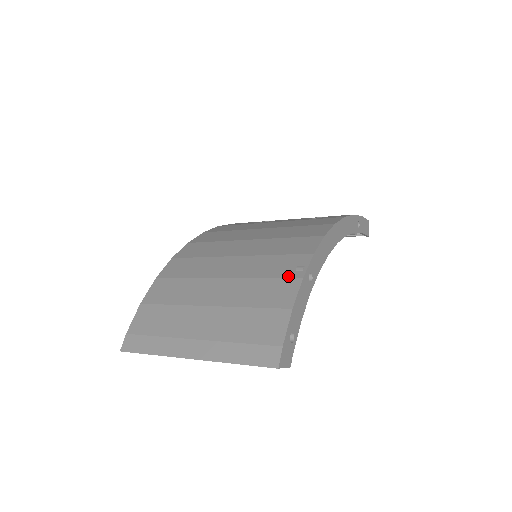
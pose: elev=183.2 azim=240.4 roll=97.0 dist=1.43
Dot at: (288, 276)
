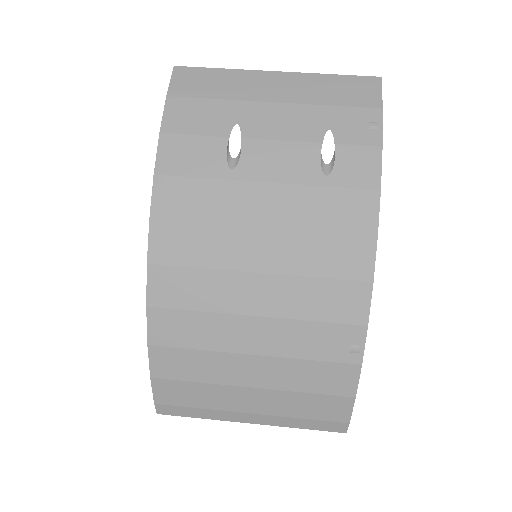
Dot at: (343, 361)
